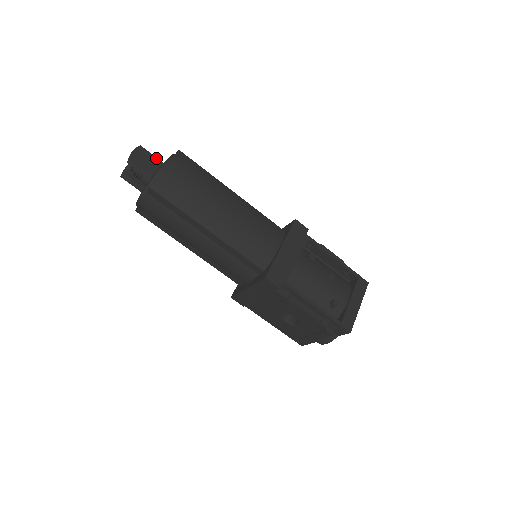
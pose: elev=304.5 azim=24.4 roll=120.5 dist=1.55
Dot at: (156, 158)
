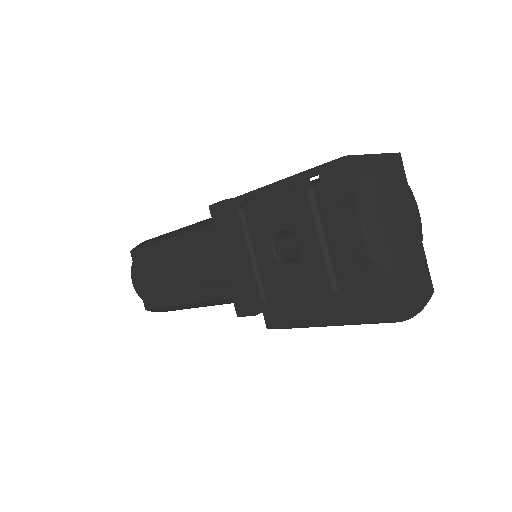
Dot at: occluded
